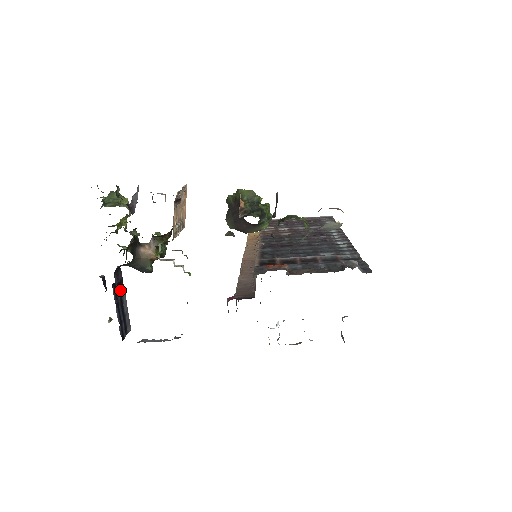
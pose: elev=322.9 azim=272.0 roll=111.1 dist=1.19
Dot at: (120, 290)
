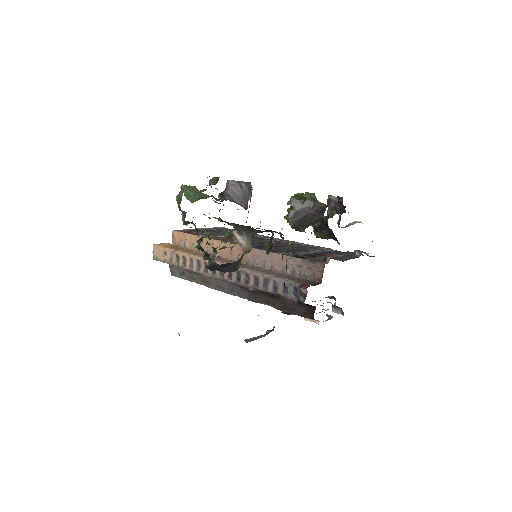
Dot at: occluded
